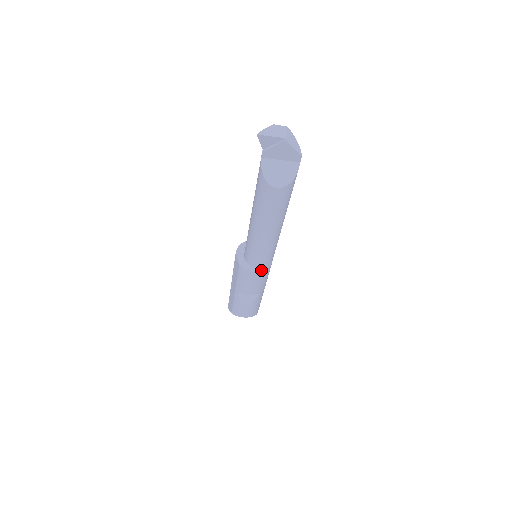
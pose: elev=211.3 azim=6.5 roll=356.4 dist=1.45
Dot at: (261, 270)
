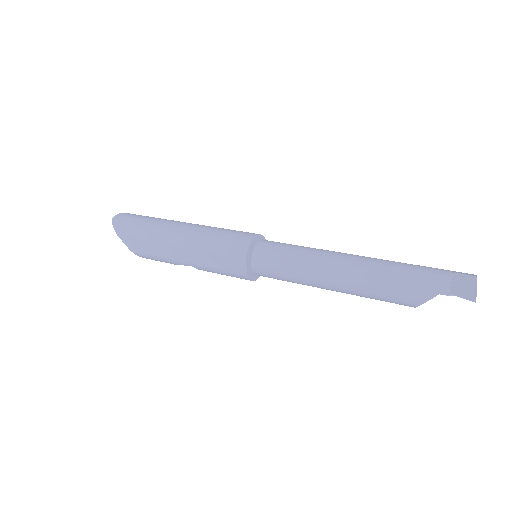
Dot at: (259, 276)
